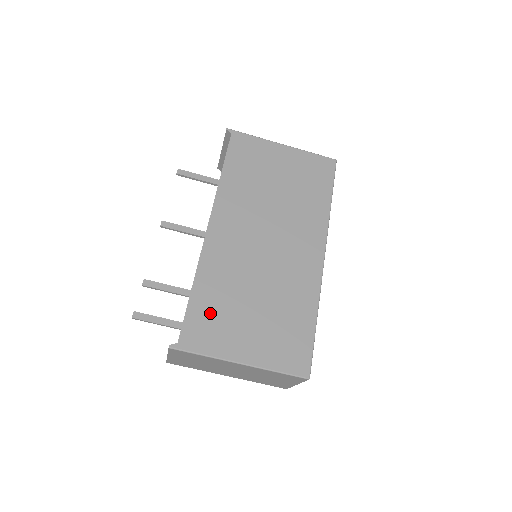
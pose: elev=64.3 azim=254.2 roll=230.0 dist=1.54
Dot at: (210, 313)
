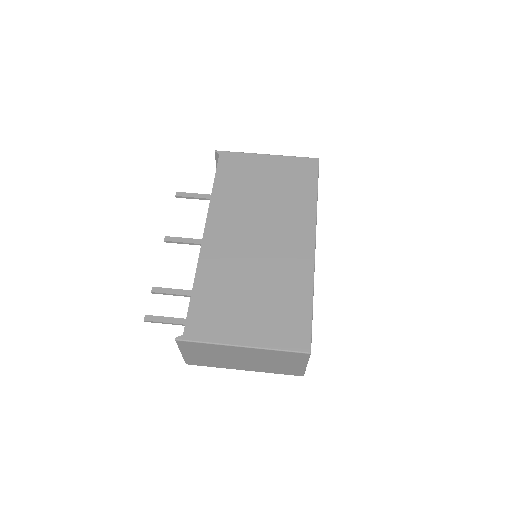
Dot at: (211, 306)
